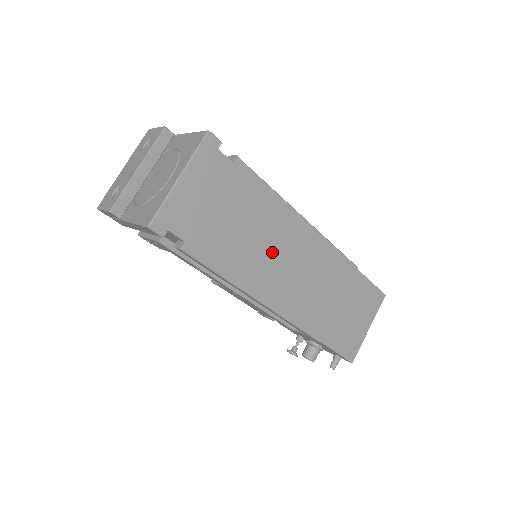
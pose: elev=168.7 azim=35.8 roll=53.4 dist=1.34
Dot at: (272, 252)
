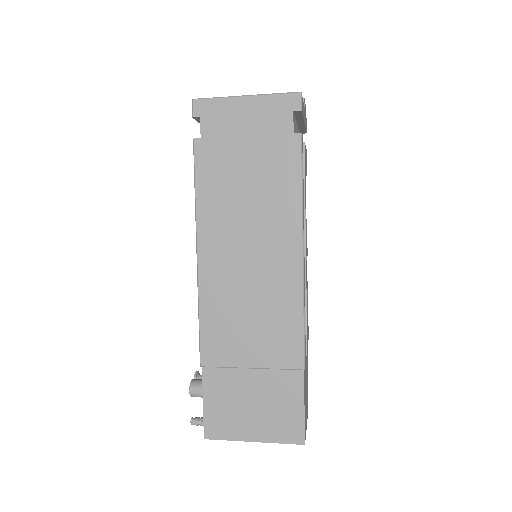
Dot at: (248, 235)
